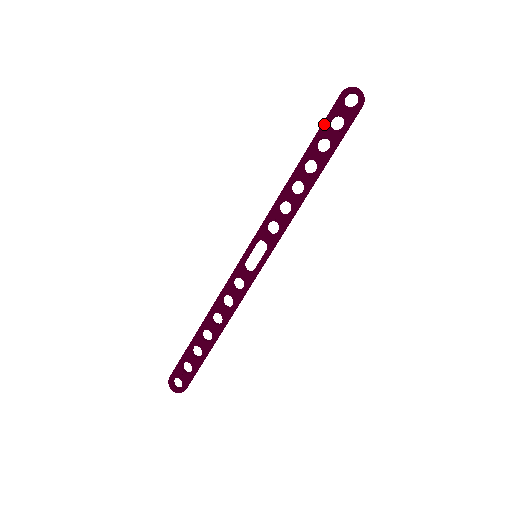
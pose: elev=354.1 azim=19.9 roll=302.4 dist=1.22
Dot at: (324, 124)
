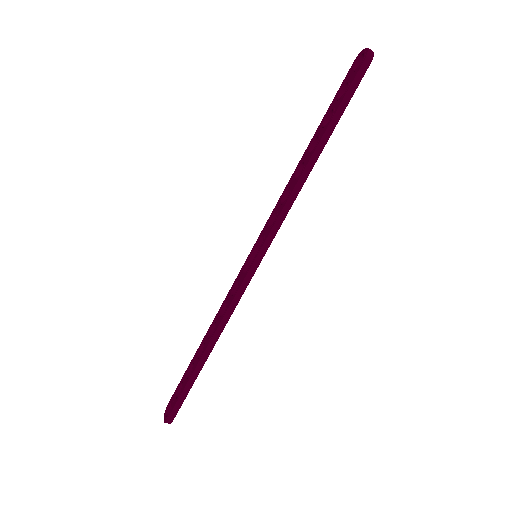
Dot at: (335, 98)
